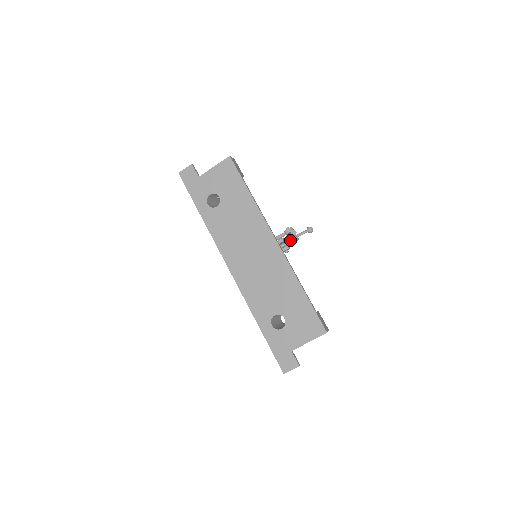
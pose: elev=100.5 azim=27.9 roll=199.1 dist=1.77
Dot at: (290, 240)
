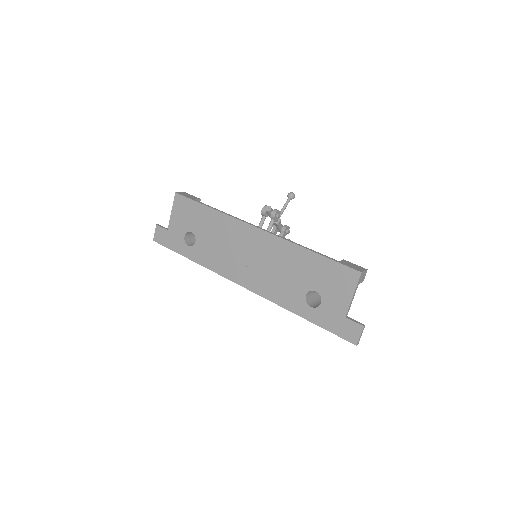
Dot at: (271, 218)
